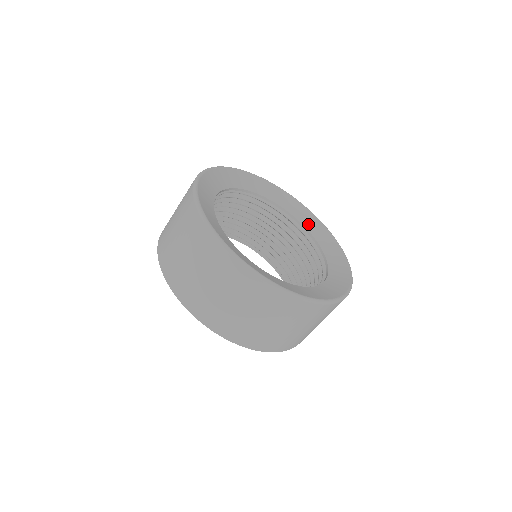
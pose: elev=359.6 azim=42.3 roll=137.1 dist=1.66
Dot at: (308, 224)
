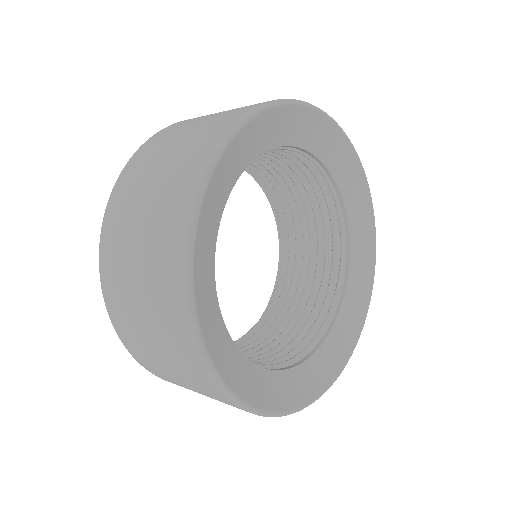
Dot at: (357, 234)
